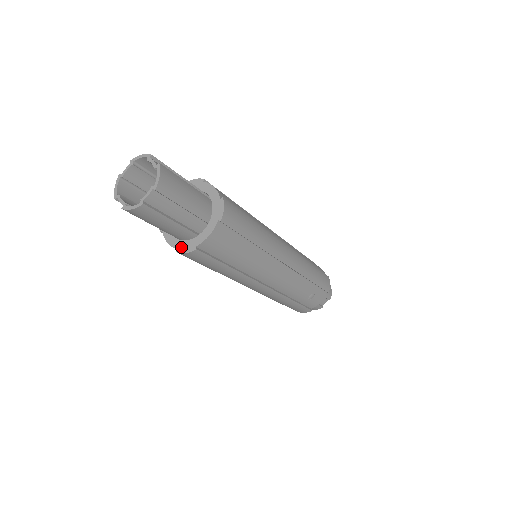
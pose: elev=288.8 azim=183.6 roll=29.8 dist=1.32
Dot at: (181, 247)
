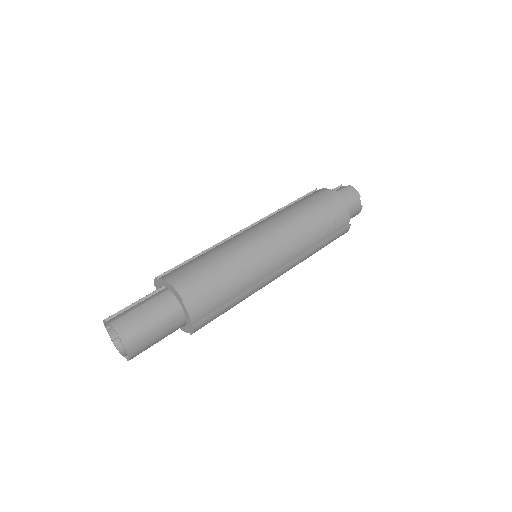
Dot at: (188, 330)
